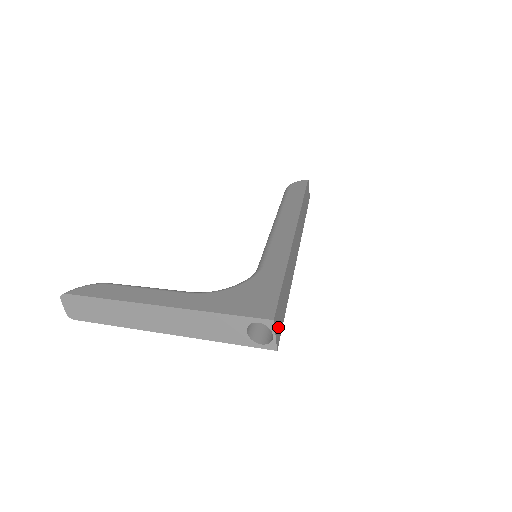
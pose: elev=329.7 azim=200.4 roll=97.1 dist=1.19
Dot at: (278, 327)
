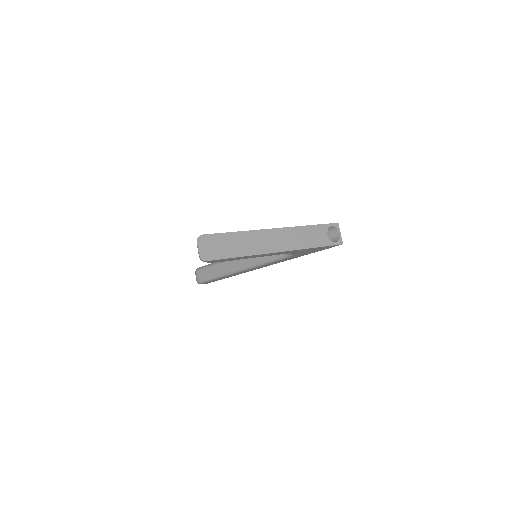
Dot at: (333, 238)
